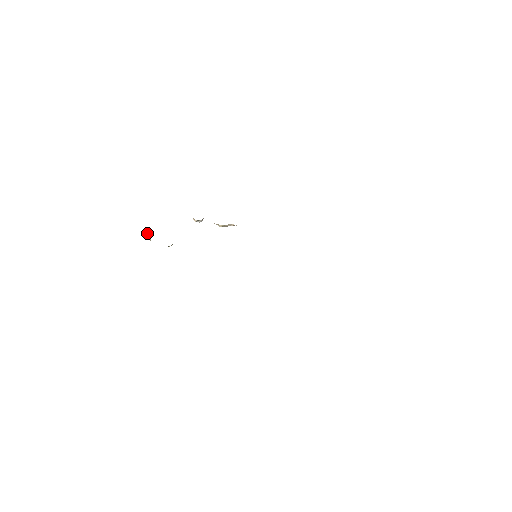
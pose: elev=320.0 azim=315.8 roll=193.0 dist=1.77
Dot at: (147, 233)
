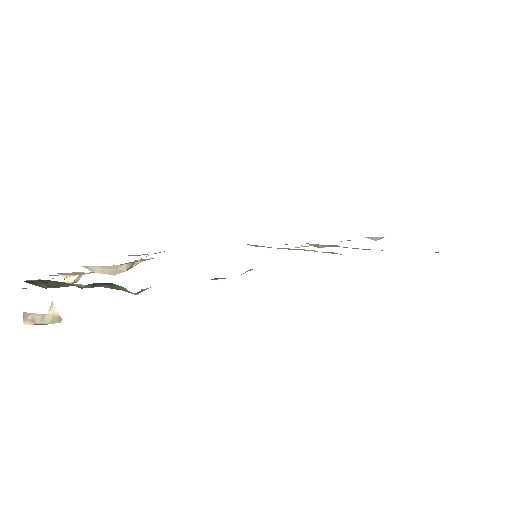
Dot at: (27, 315)
